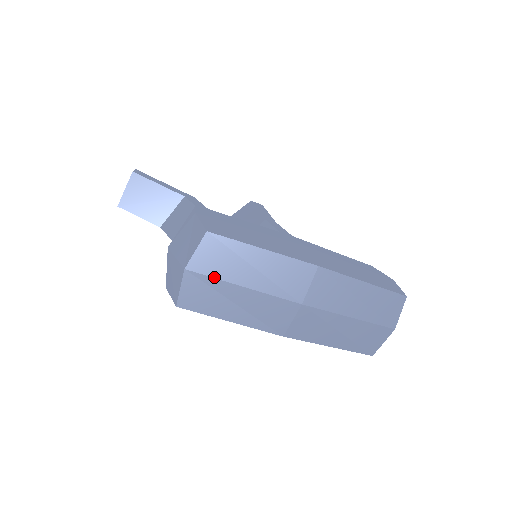
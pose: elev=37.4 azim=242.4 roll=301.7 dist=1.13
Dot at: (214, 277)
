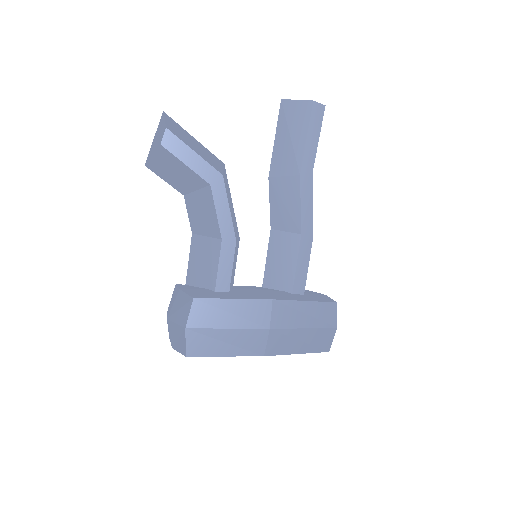
Dot at: occluded
